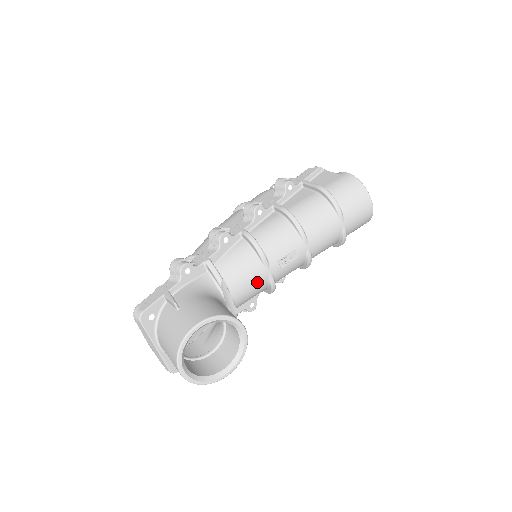
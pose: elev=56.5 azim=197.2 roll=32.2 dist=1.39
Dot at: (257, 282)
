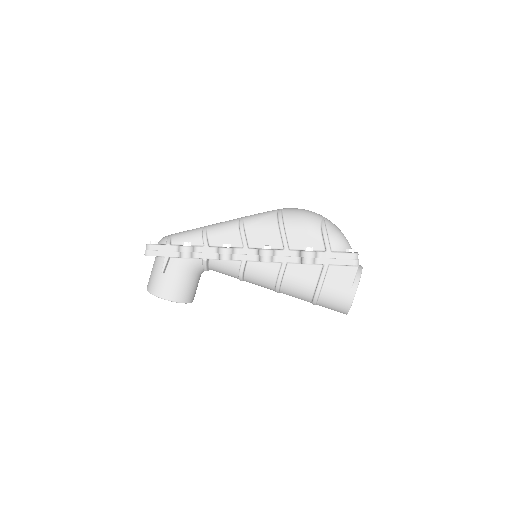
Dot at: occluded
